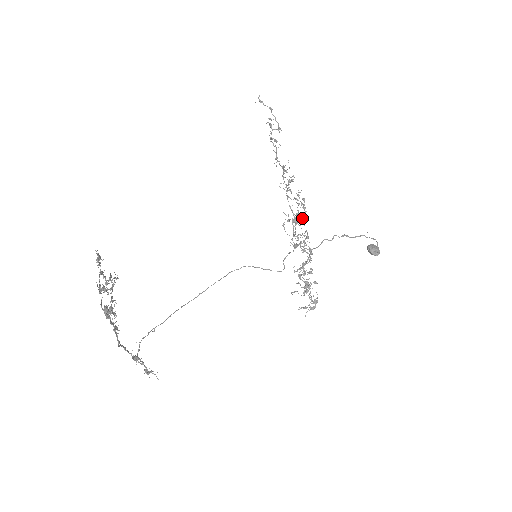
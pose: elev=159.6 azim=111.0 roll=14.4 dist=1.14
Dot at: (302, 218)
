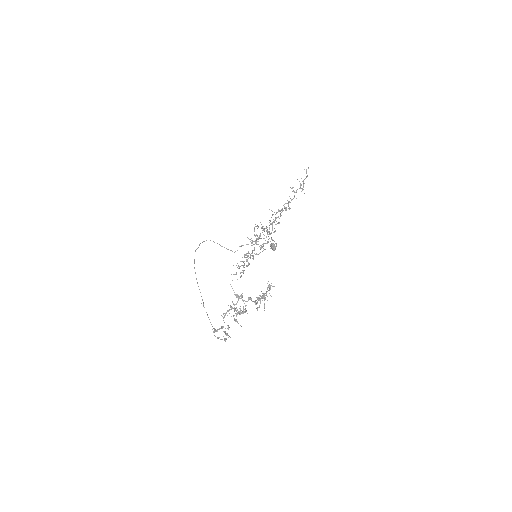
Dot at: (266, 228)
